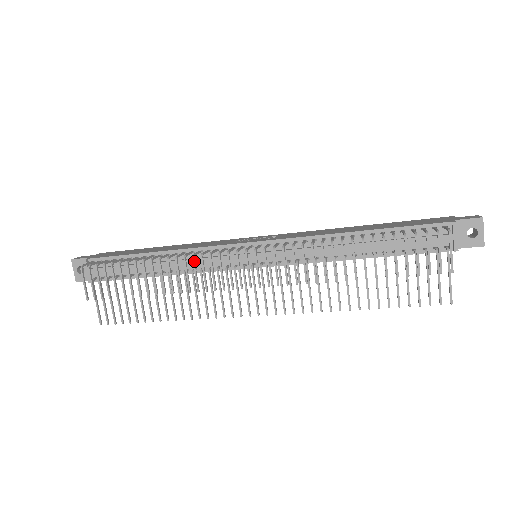
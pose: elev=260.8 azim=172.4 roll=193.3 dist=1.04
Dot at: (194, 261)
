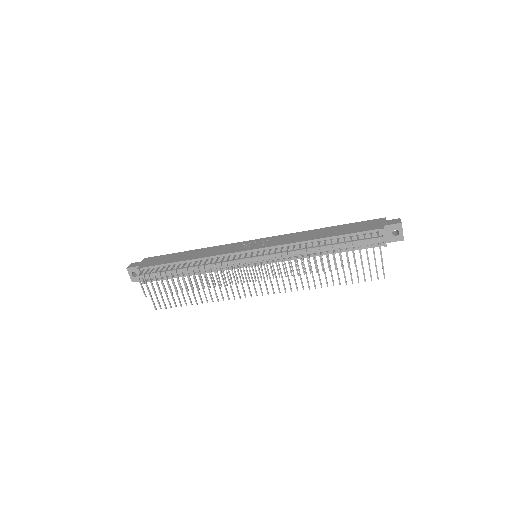
Dot at: (216, 268)
